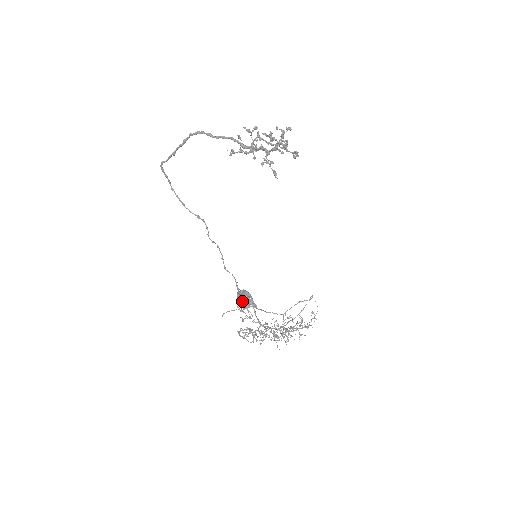
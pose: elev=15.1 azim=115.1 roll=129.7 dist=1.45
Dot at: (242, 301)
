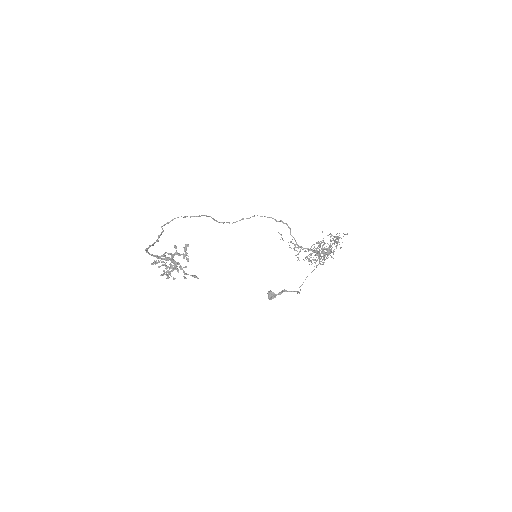
Dot at: occluded
